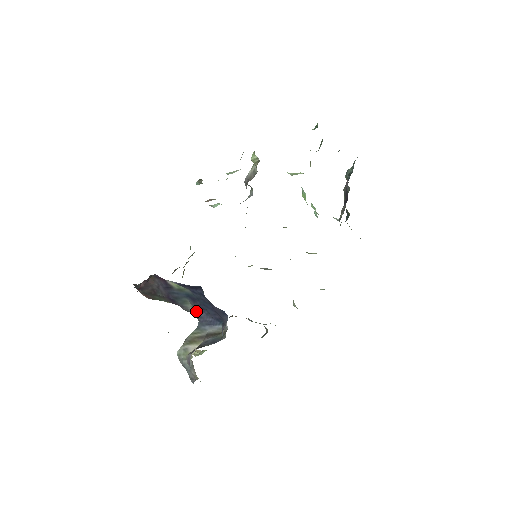
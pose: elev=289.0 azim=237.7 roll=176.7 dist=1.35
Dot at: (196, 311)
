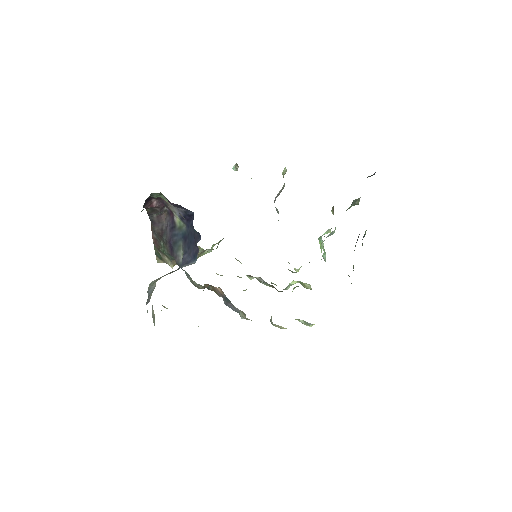
Dot at: (183, 255)
